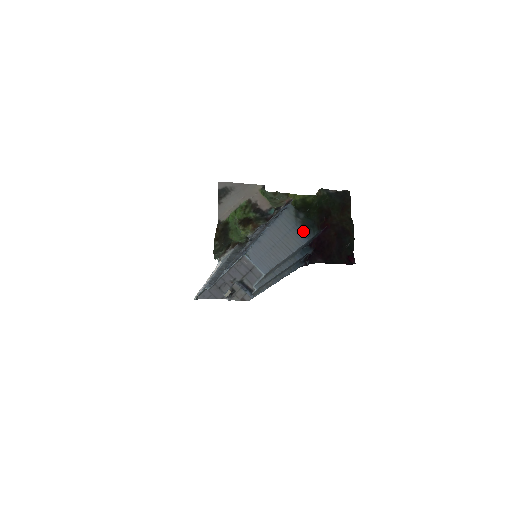
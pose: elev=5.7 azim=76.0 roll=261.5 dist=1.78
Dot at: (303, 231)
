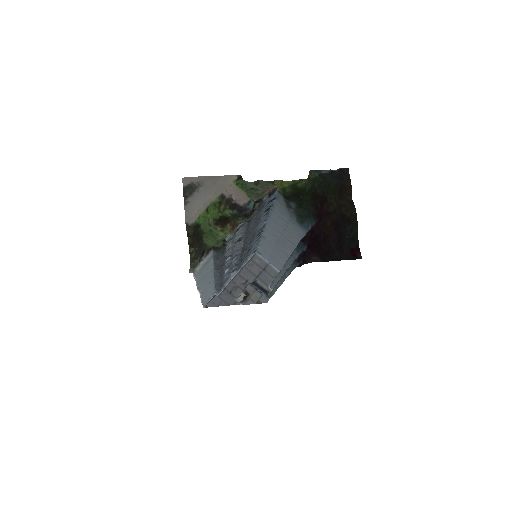
Dot at: (300, 223)
